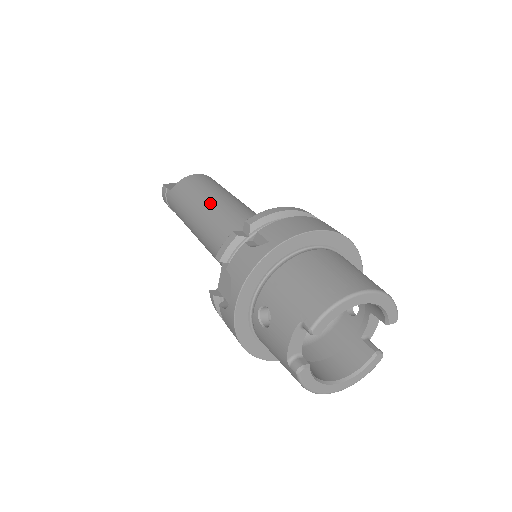
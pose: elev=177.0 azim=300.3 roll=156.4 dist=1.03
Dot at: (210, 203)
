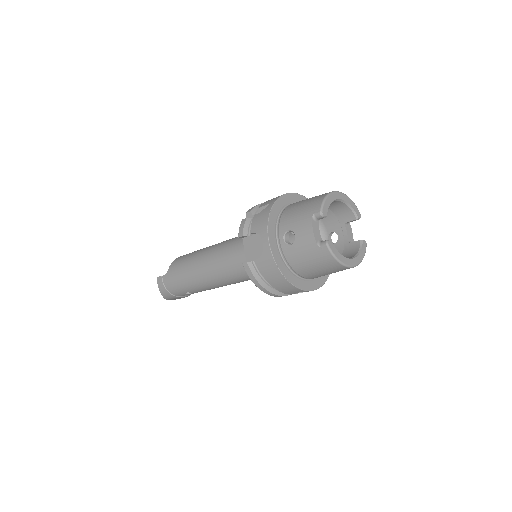
Dot at: (207, 249)
